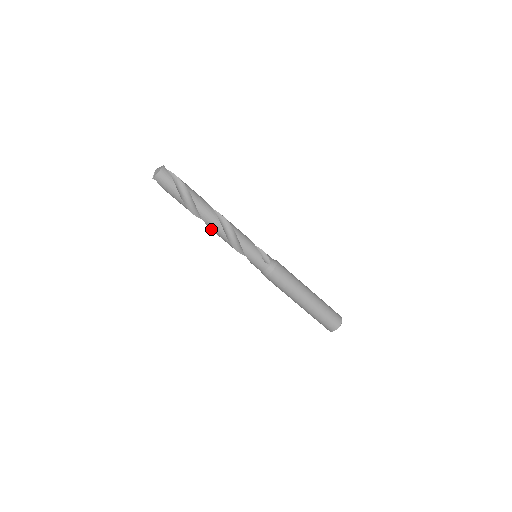
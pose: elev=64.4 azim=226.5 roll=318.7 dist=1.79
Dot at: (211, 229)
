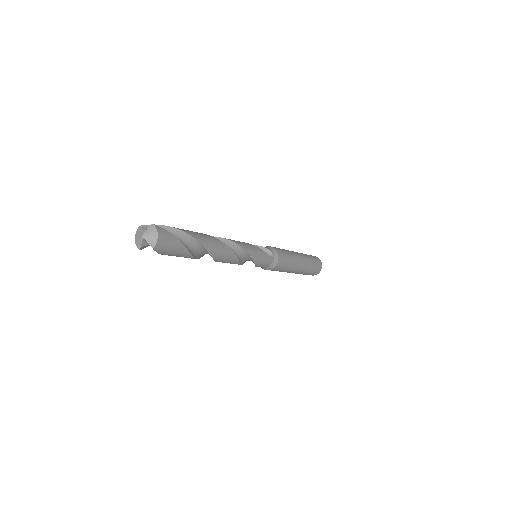
Dot at: occluded
